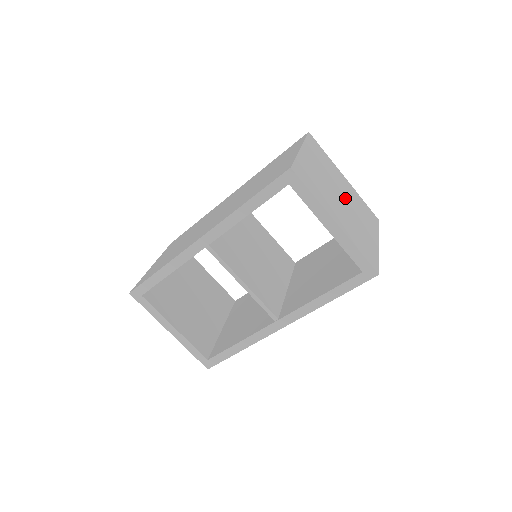
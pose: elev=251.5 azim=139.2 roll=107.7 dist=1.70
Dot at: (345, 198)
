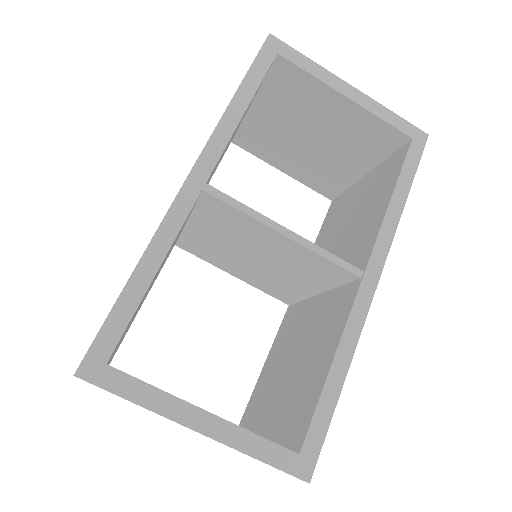
Dot at: occluded
